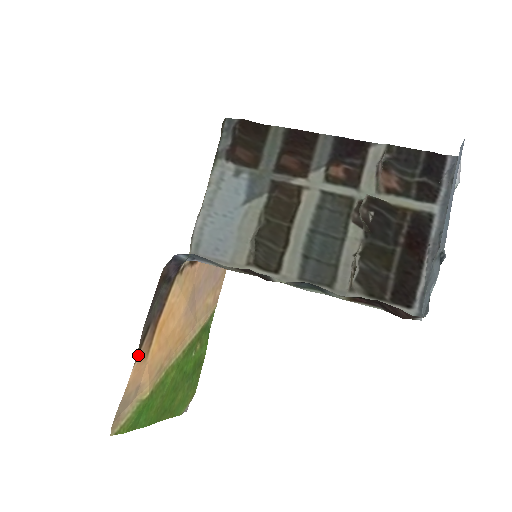
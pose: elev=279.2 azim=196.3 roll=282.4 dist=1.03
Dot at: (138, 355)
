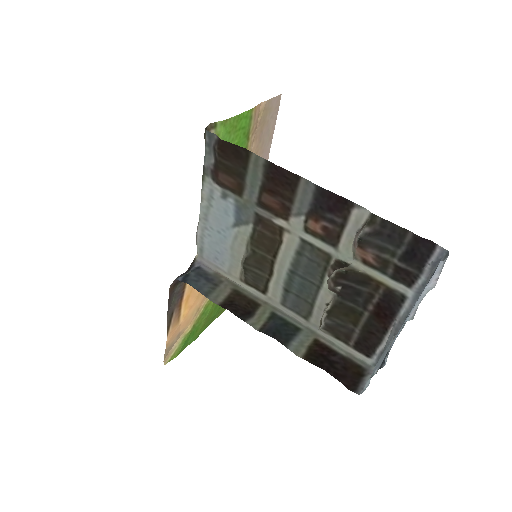
Dot at: (169, 330)
